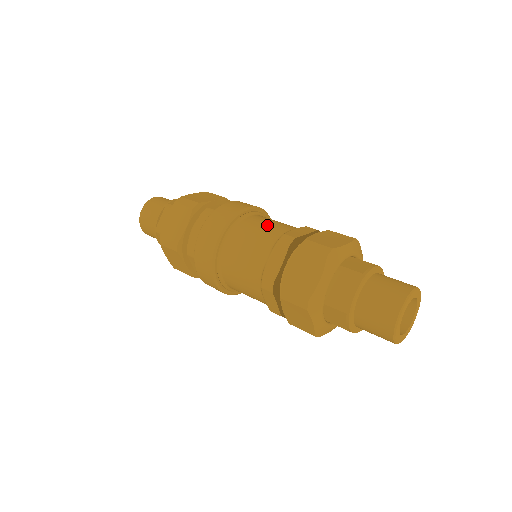
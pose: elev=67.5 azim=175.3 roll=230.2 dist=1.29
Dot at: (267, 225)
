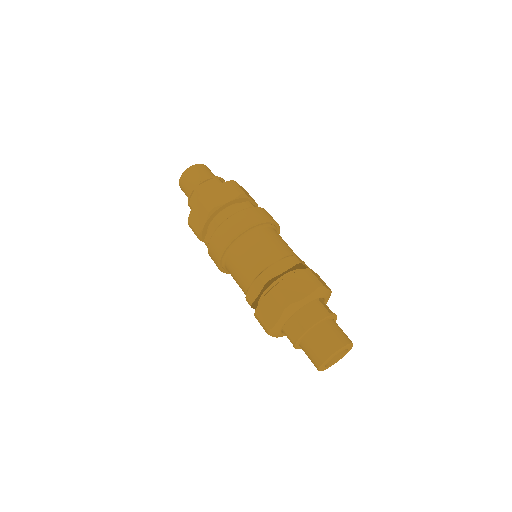
Dot at: (258, 251)
